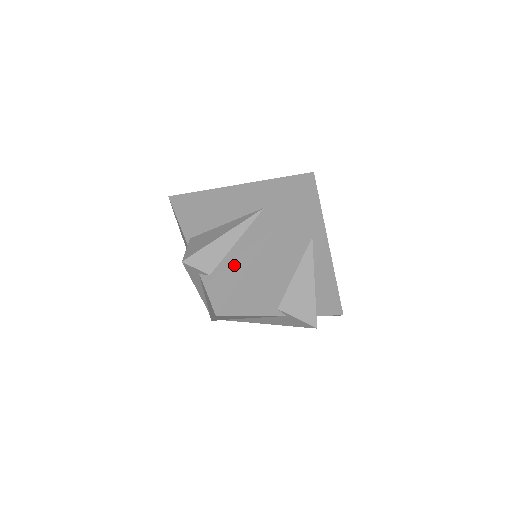
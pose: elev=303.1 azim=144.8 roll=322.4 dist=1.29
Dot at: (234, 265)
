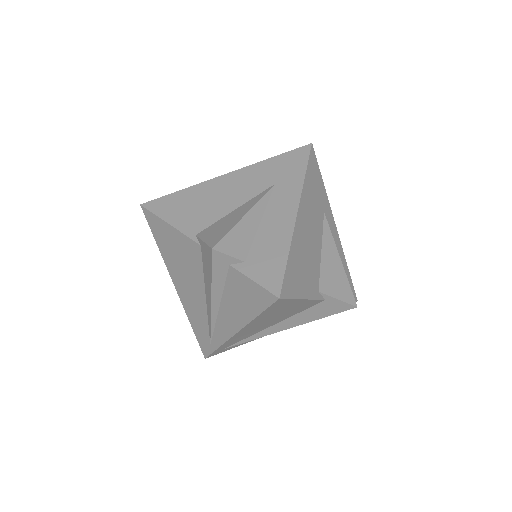
Dot at: (271, 243)
